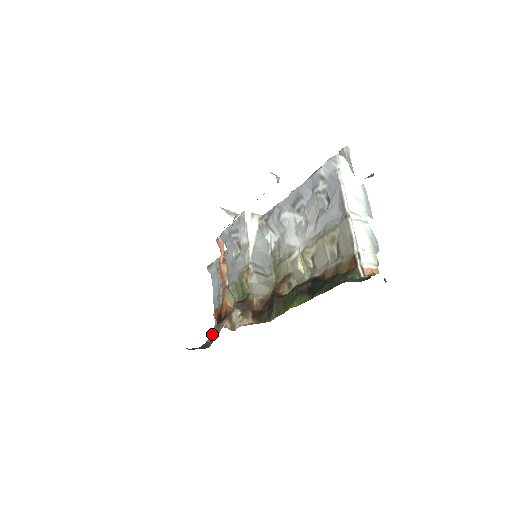
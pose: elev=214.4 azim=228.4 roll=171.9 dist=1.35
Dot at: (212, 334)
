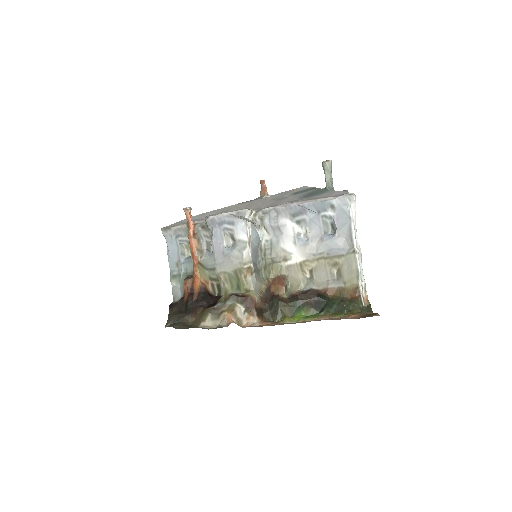
Dot at: (207, 320)
